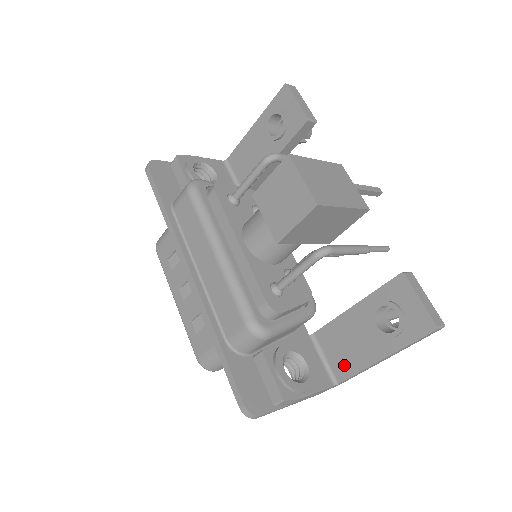
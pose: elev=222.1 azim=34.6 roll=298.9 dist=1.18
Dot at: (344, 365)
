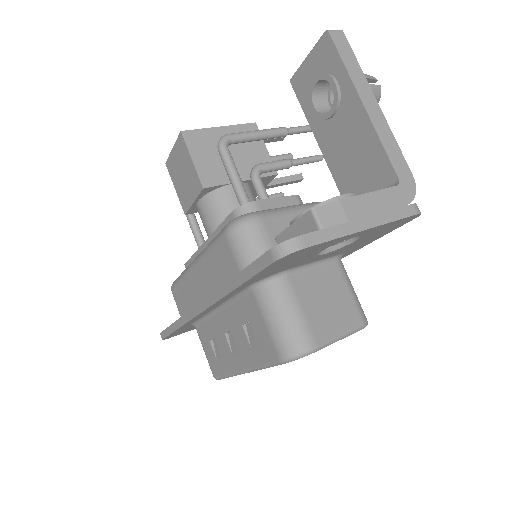
Dot at: (376, 167)
